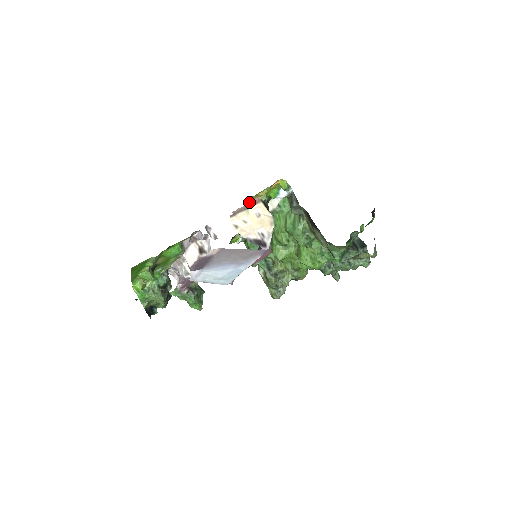
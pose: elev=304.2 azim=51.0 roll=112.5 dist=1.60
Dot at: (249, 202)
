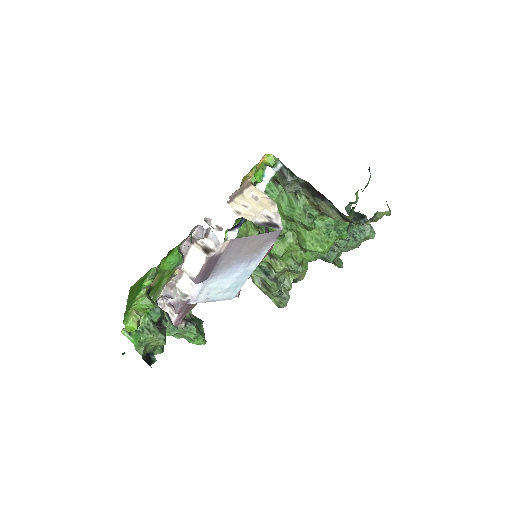
Dot at: (241, 185)
